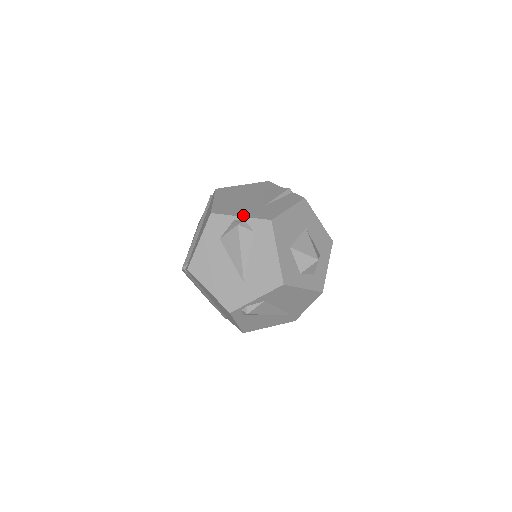
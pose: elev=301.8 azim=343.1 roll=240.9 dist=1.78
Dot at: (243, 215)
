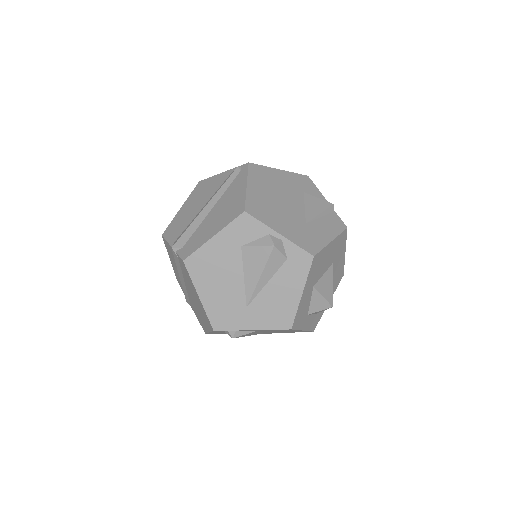
Dot at: (283, 233)
